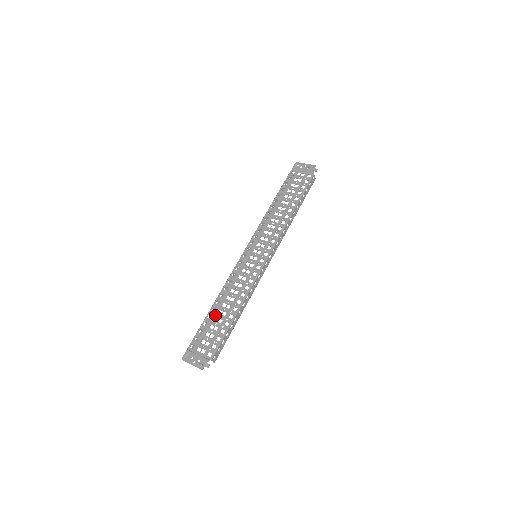
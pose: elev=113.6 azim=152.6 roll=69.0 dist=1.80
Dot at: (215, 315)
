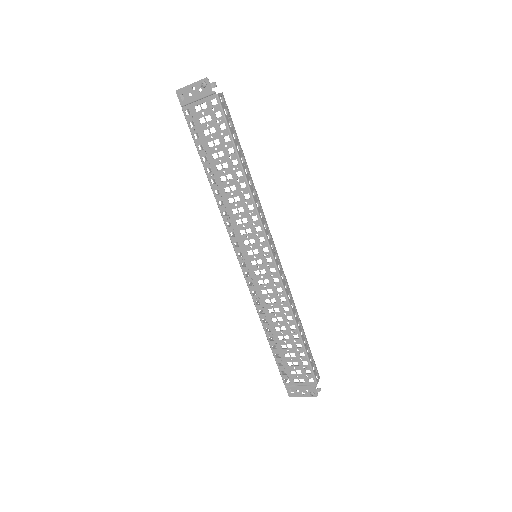
Dot at: (279, 344)
